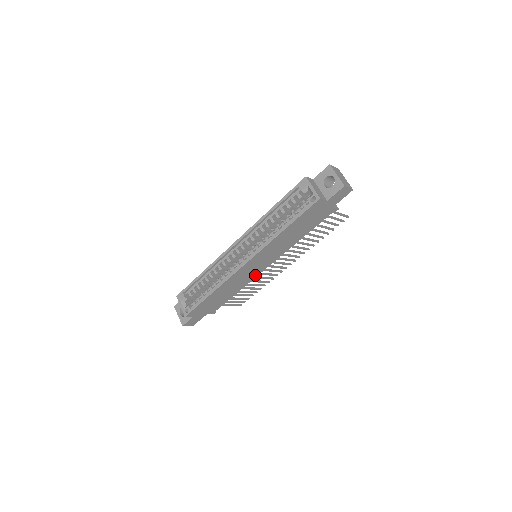
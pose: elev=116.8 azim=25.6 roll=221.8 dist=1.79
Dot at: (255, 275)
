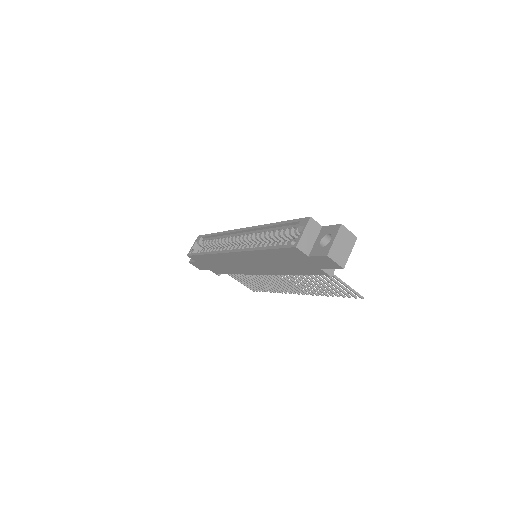
Dot at: (249, 272)
